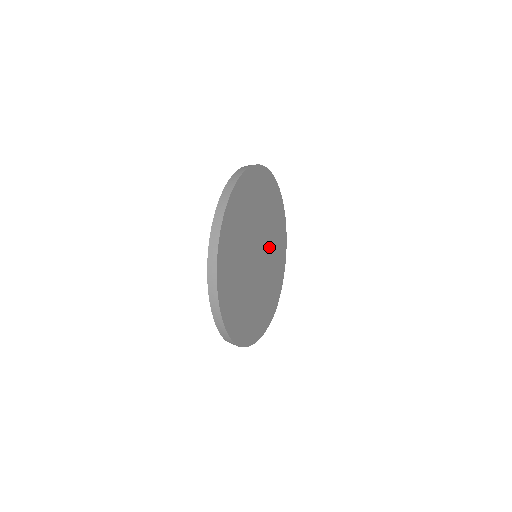
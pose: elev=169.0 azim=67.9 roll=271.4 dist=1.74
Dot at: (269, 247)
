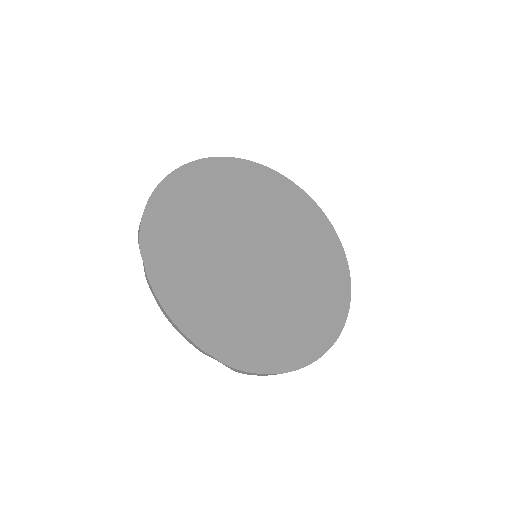
Dot at: (285, 286)
